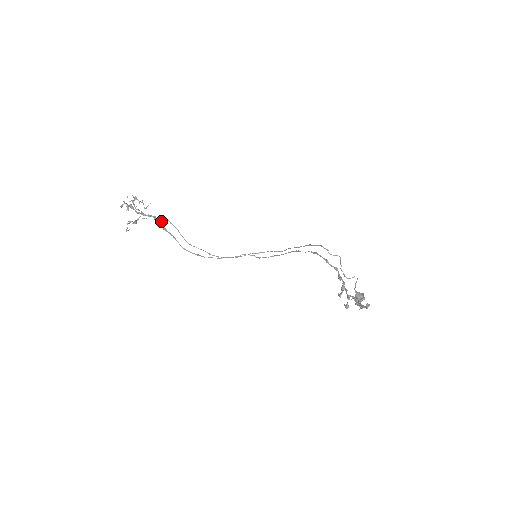
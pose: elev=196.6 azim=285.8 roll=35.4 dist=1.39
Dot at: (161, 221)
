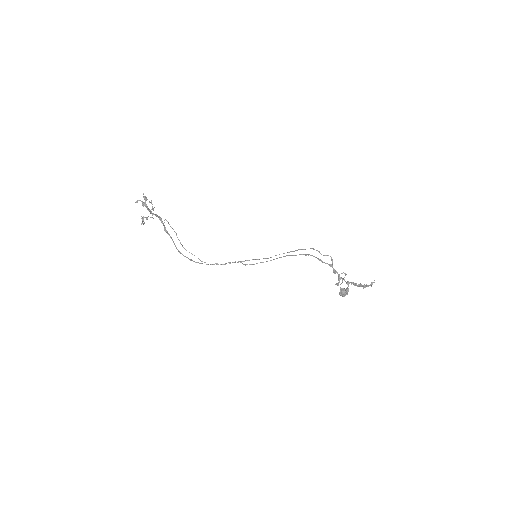
Dot at: occluded
